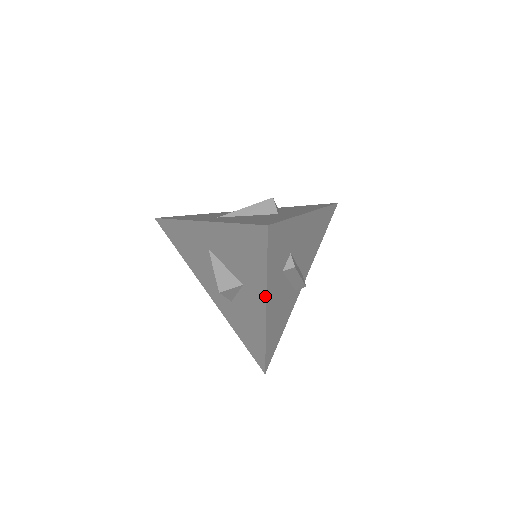
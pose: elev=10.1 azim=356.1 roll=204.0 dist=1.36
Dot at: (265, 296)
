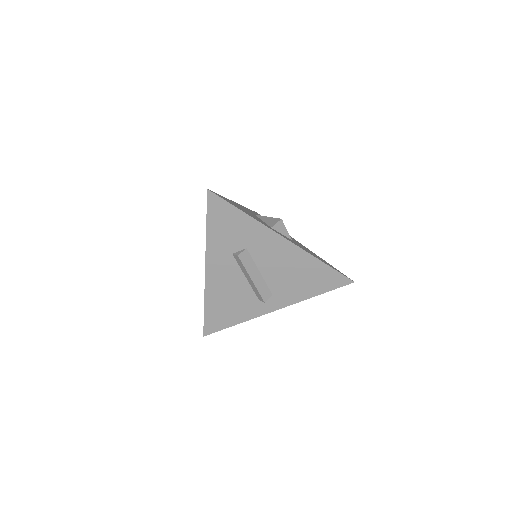
Dot at: (206, 253)
